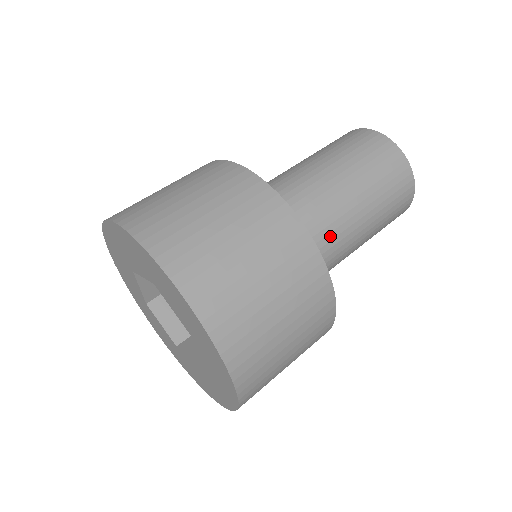
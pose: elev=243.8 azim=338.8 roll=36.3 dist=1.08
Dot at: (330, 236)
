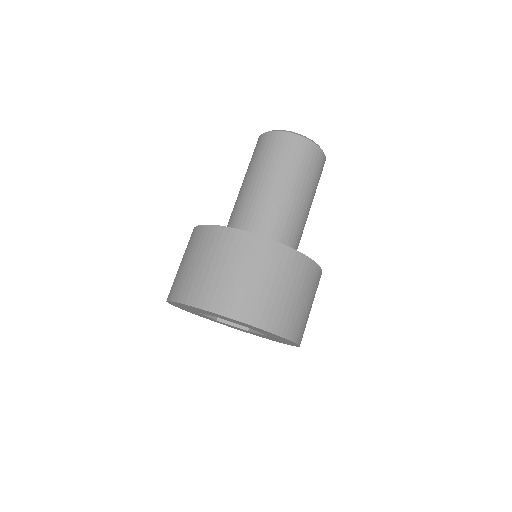
Dot at: (288, 221)
